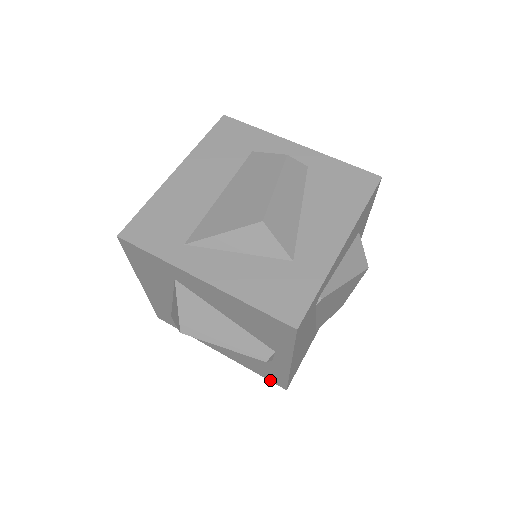
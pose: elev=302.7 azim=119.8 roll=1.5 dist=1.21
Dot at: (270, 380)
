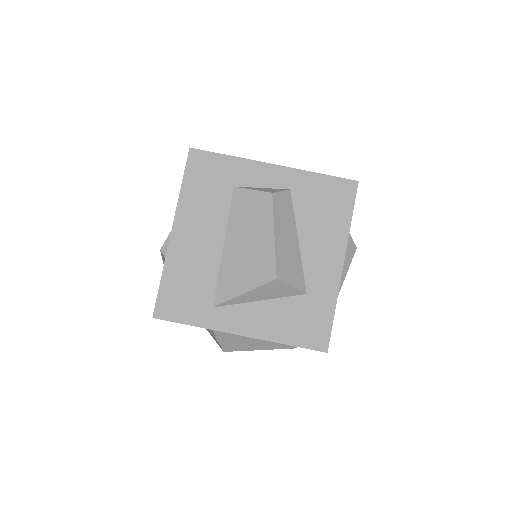
Dot at: occluded
